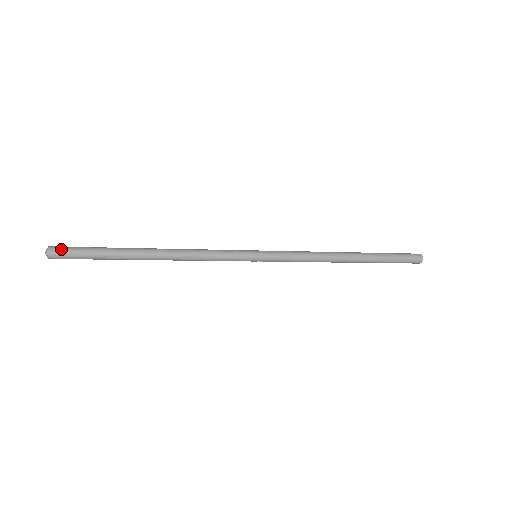
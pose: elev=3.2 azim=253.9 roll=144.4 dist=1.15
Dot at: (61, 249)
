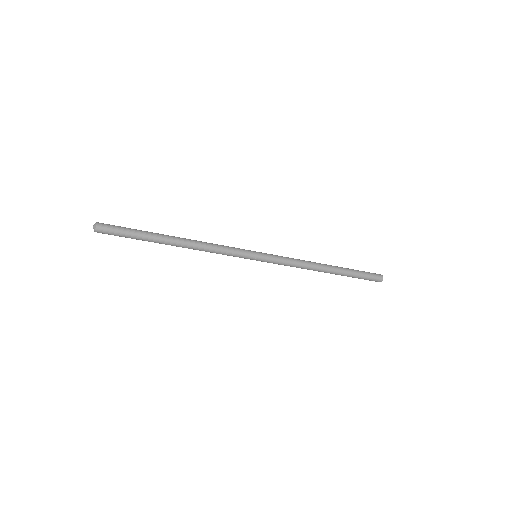
Dot at: (107, 224)
